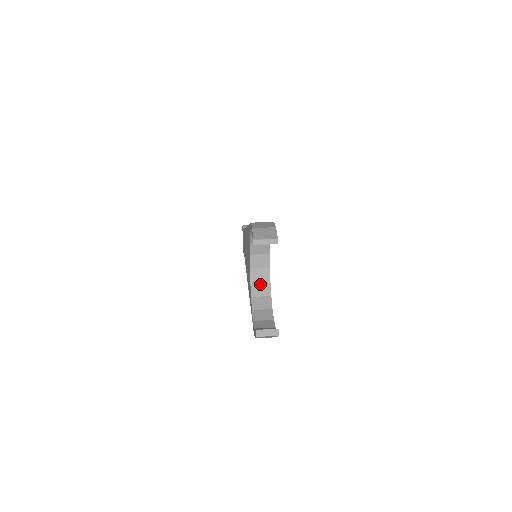
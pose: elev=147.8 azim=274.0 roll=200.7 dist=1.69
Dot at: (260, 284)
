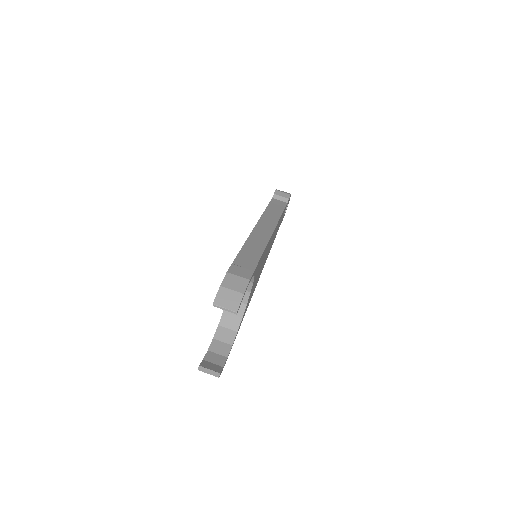
Dot at: occluded
